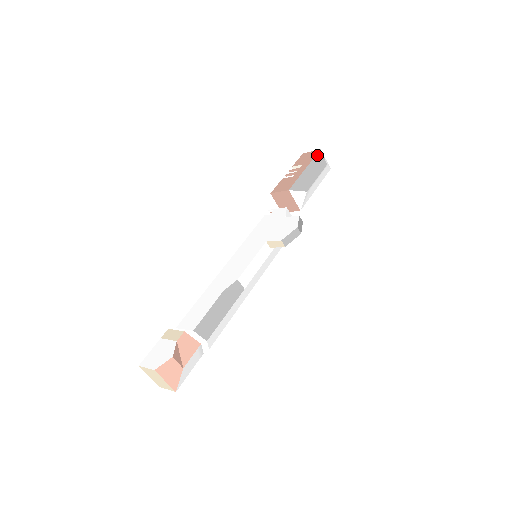
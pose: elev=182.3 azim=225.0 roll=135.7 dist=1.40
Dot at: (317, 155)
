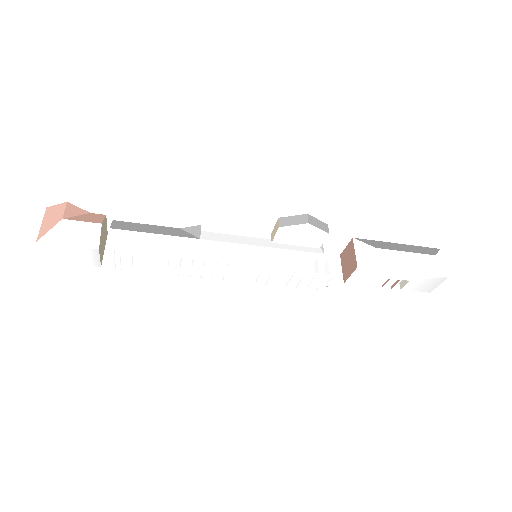
Dot at: (429, 248)
